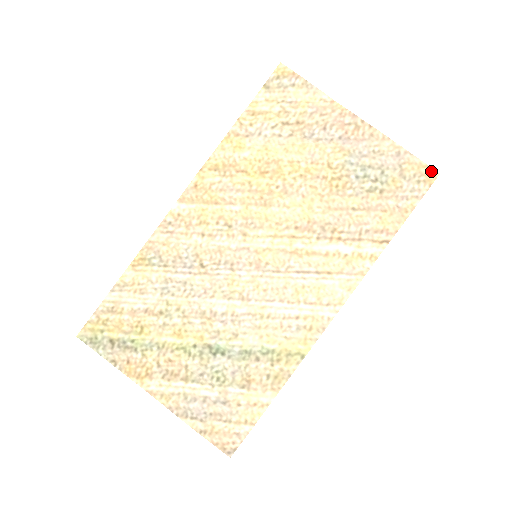
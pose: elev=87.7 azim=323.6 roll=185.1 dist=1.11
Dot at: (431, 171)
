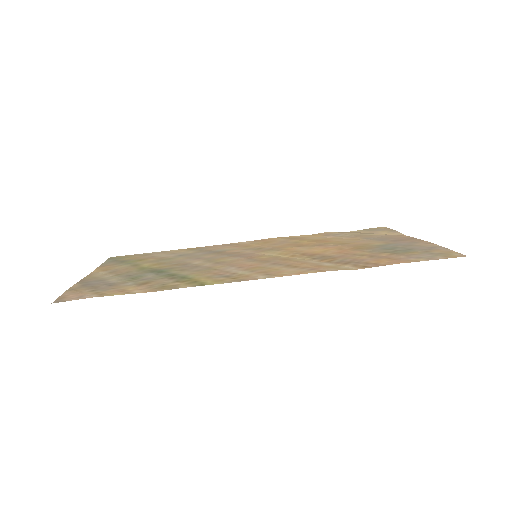
Dot at: (459, 254)
